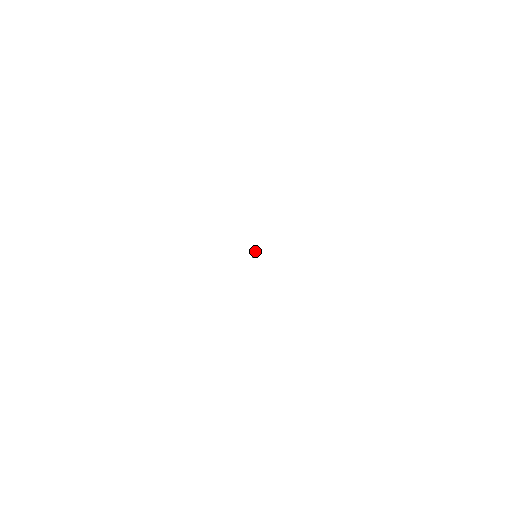
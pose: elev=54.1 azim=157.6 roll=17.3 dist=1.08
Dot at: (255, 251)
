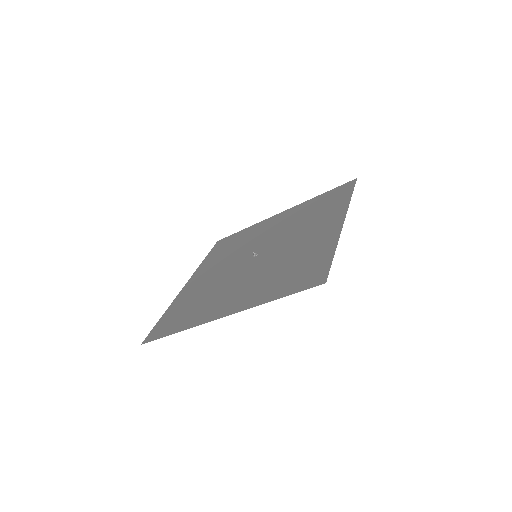
Dot at: (257, 254)
